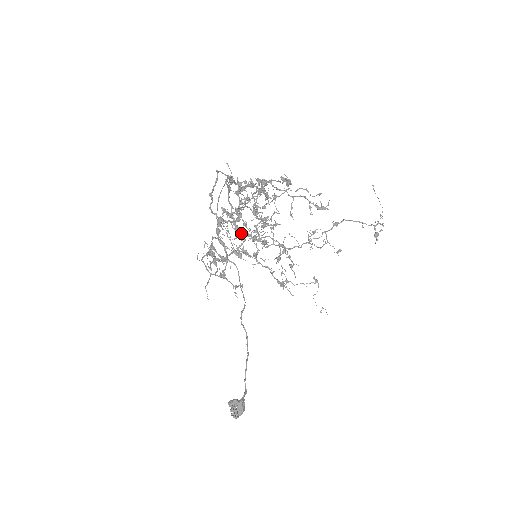
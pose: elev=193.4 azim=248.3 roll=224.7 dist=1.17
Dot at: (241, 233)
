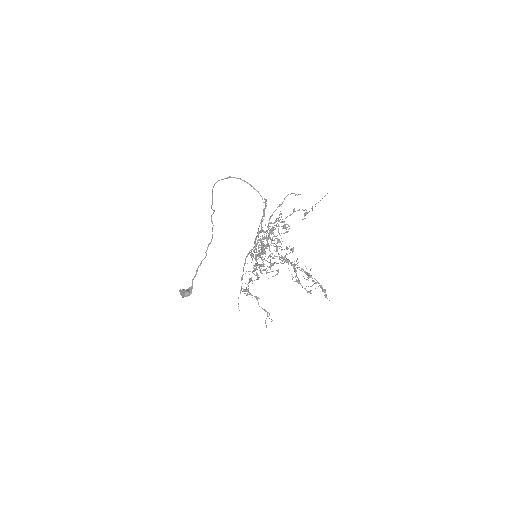
Dot at: (255, 242)
